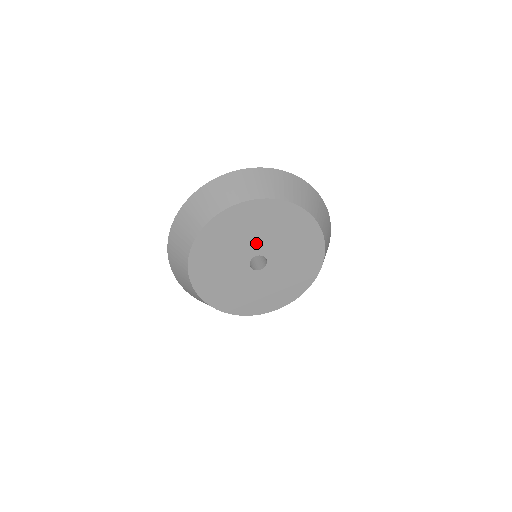
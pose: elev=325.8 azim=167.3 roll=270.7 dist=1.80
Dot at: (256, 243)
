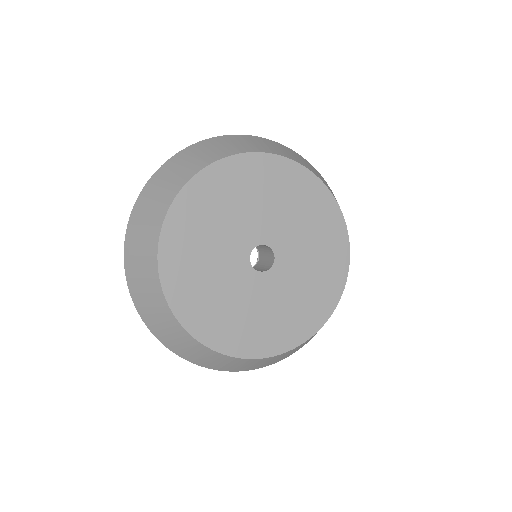
Dot at: (248, 227)
